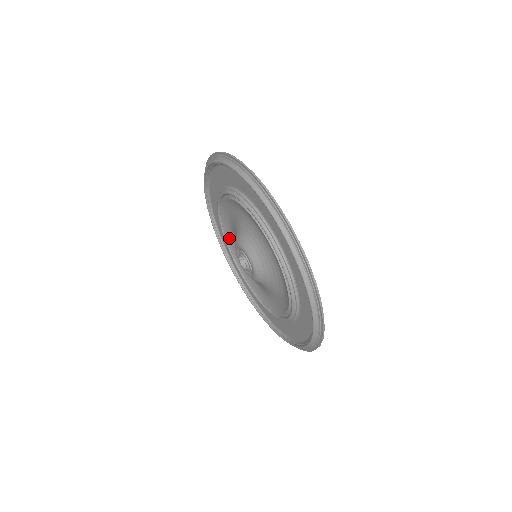
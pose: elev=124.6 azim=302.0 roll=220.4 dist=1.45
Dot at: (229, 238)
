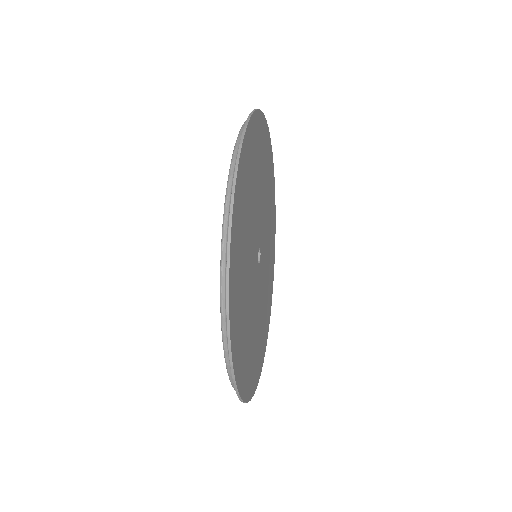
Dot at: occluded
